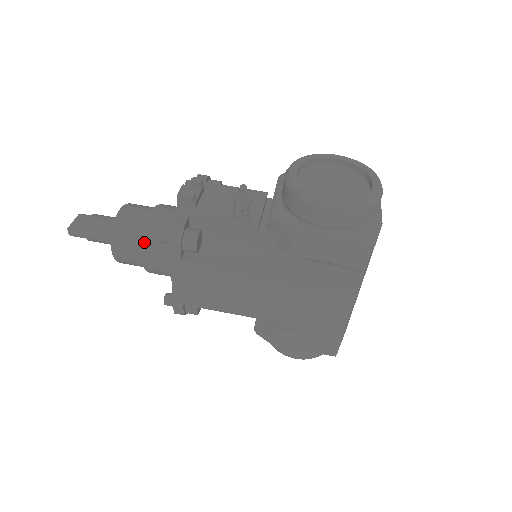
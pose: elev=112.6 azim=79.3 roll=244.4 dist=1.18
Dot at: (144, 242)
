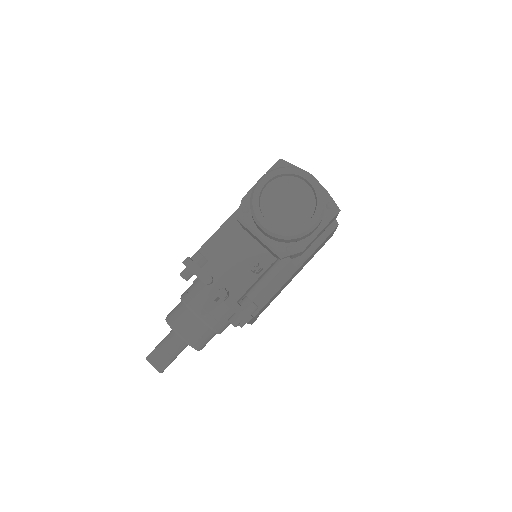
Dot at: (216, 330)
